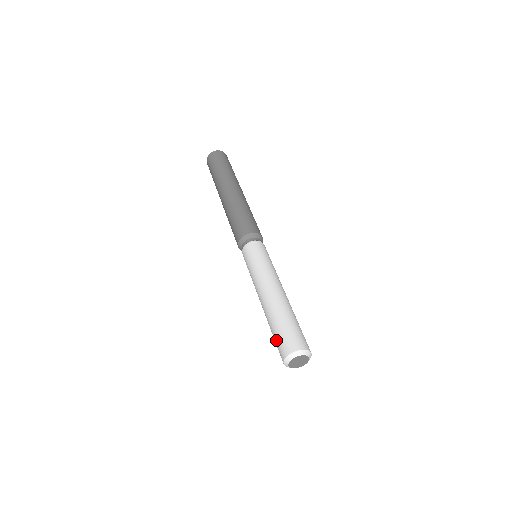
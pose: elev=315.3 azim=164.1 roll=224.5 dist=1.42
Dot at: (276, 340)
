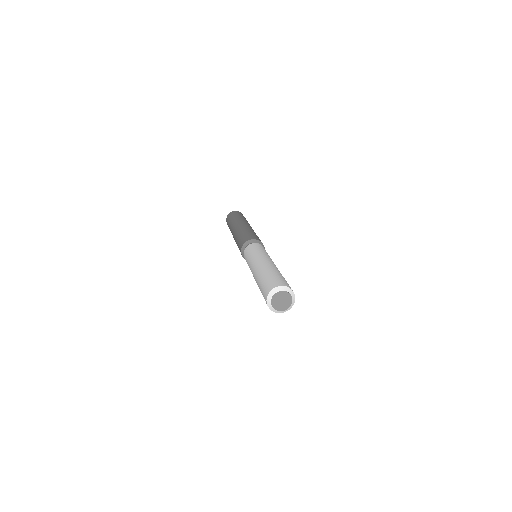
Dot at: occluded
